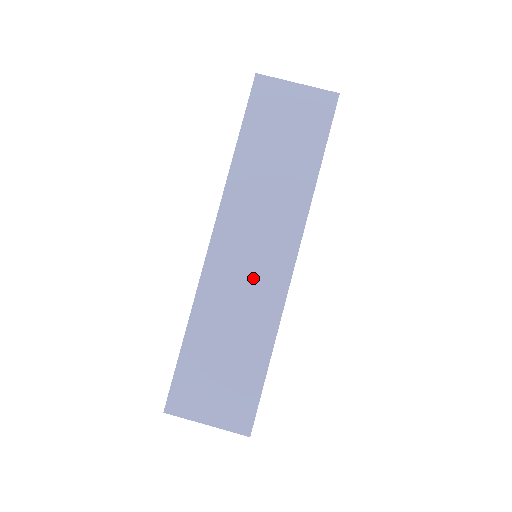
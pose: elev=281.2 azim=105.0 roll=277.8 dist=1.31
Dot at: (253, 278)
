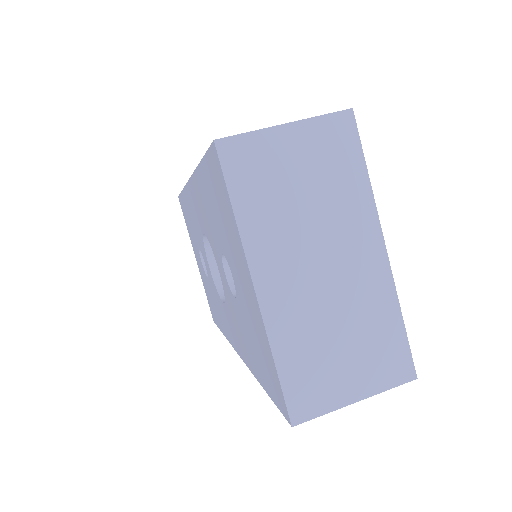
Dot at: occluded
